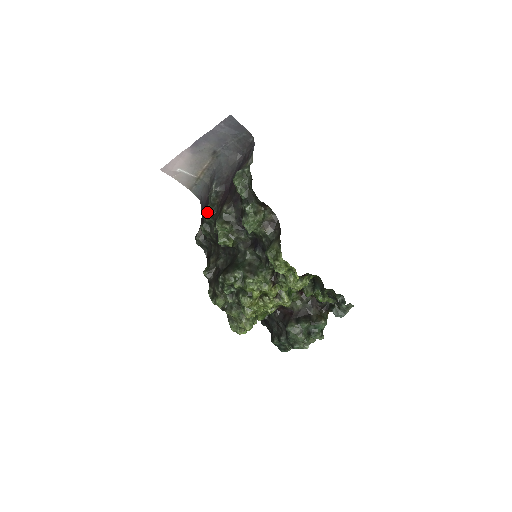
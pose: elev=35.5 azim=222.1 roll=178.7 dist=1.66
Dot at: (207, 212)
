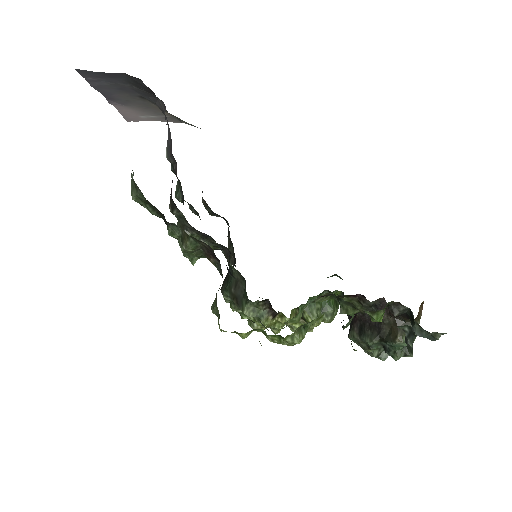
Dot at: (175, 197)
